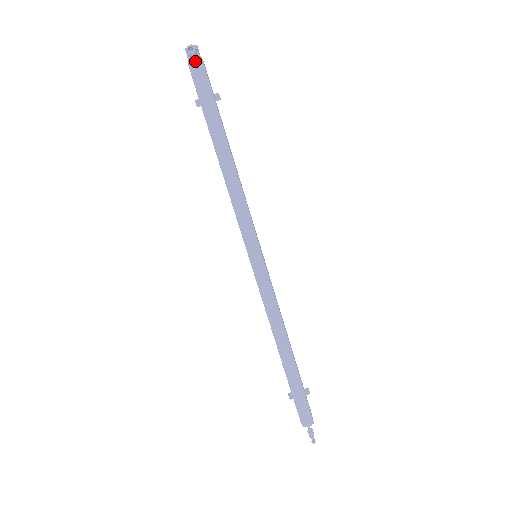
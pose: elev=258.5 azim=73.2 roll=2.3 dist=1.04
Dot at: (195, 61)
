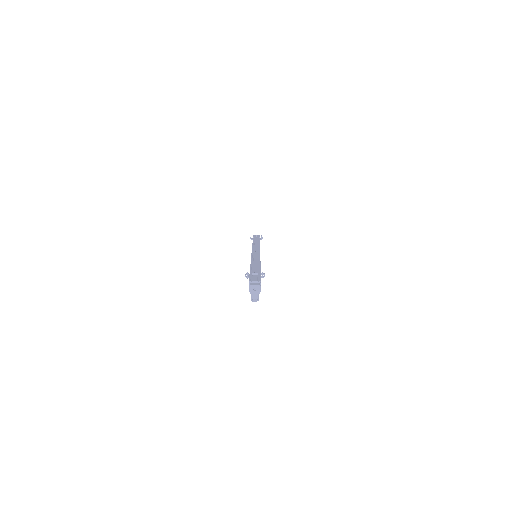
Dot at: occluded
